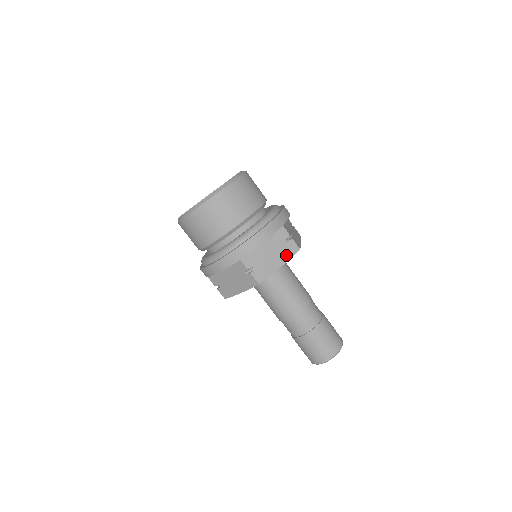
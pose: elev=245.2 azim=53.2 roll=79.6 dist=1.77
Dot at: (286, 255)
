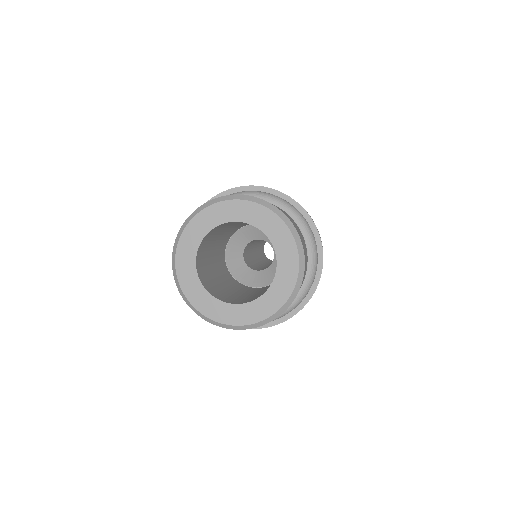
Dot at: occluded
